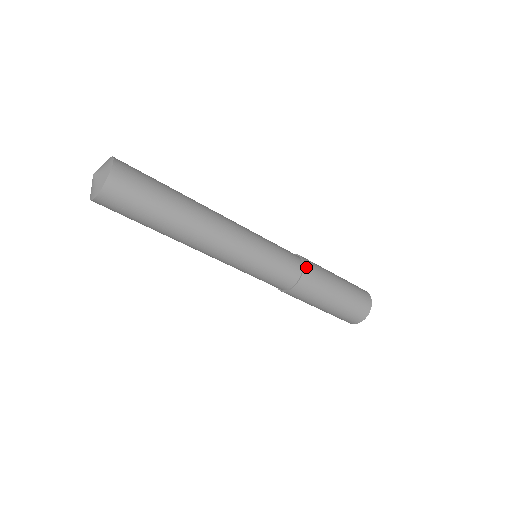
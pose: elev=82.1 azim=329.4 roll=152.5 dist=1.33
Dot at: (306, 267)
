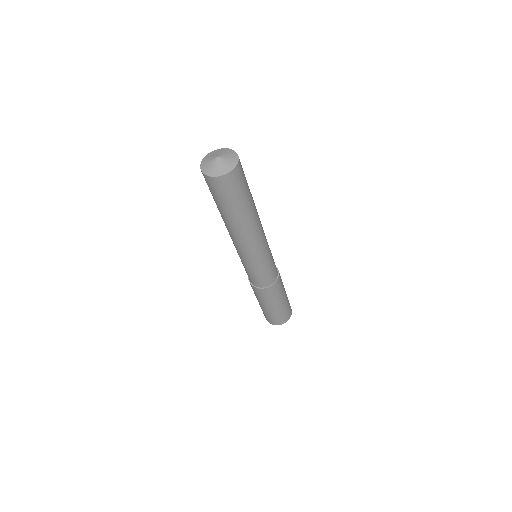
Dot at: (276, 283)
